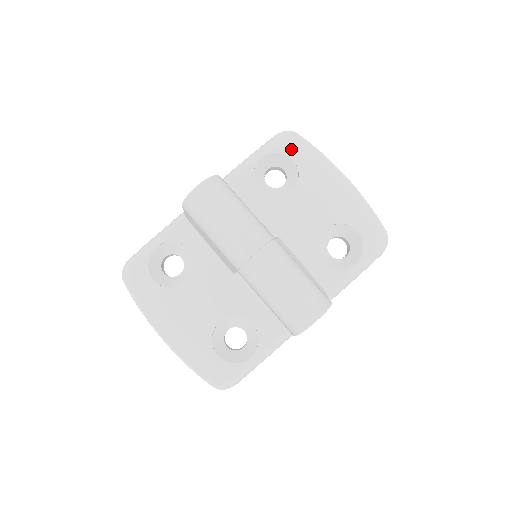
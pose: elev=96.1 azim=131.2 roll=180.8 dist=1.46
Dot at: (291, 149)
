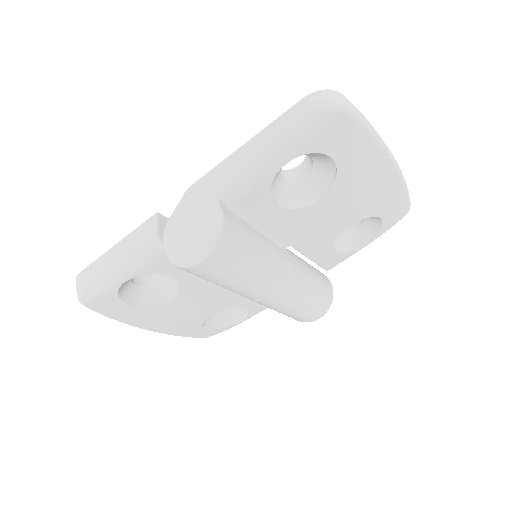
Dot at: (335, 143)
